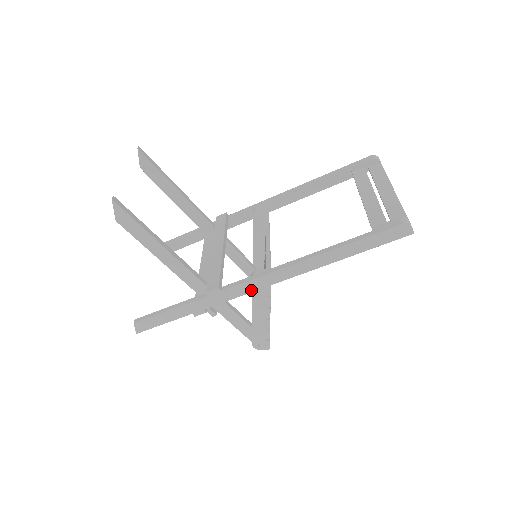
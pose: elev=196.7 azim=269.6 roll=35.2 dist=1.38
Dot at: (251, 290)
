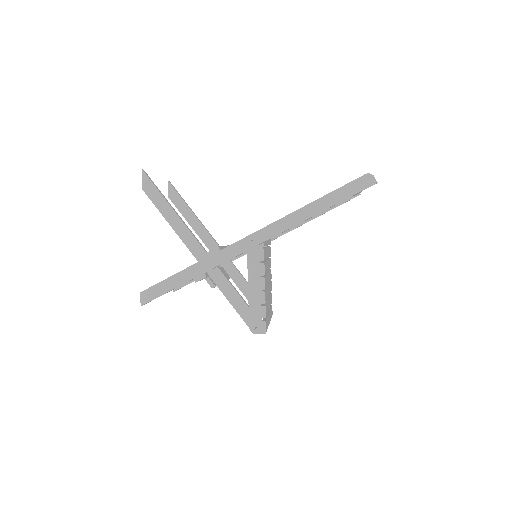
Dot at: (246, 249)
